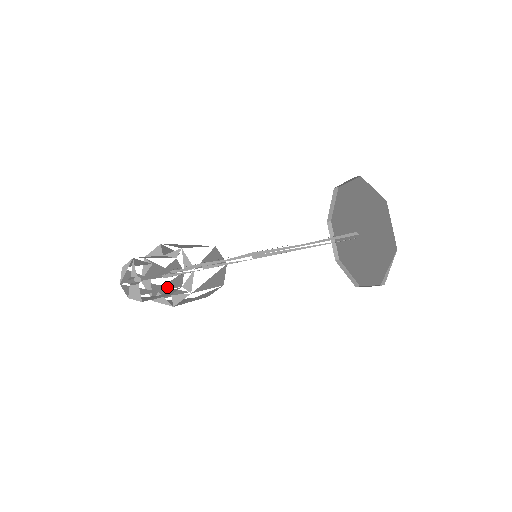
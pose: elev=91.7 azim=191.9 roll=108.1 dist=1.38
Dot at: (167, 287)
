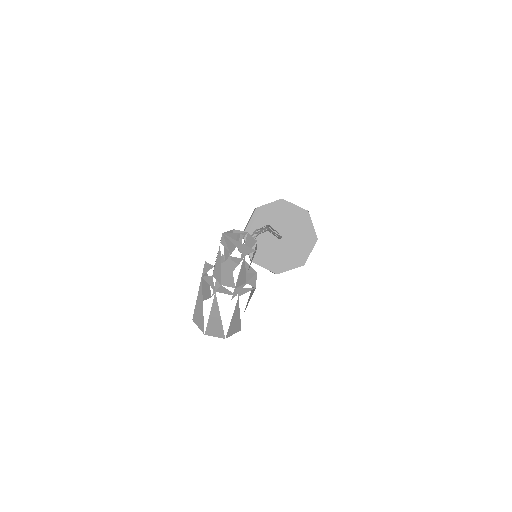
Dot at: occluded
